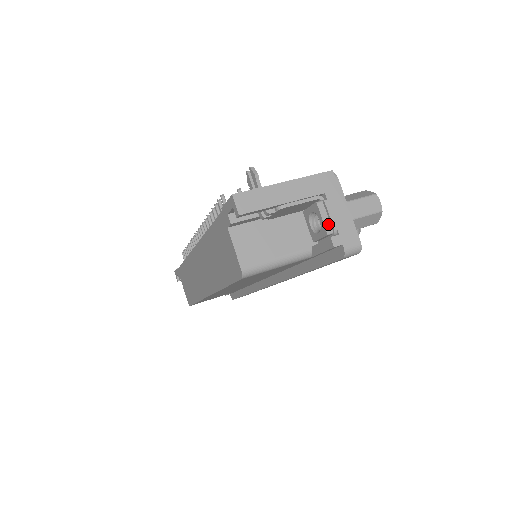
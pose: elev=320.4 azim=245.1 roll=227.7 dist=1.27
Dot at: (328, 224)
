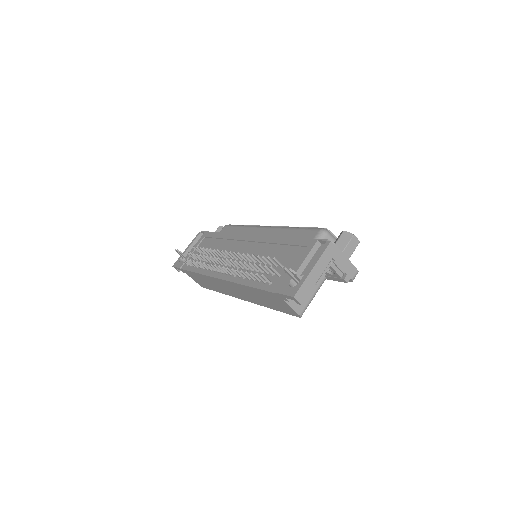
Dot at: (340, 272)
